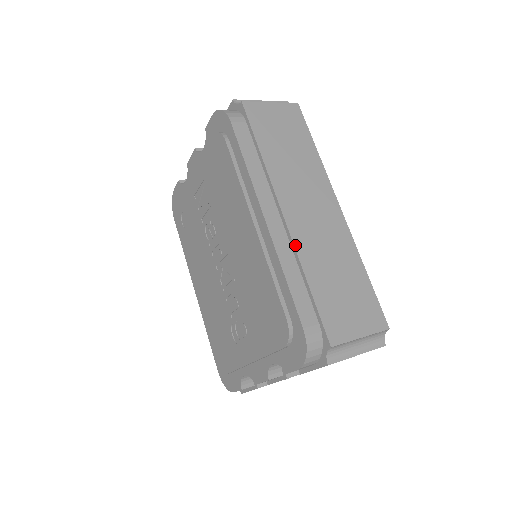
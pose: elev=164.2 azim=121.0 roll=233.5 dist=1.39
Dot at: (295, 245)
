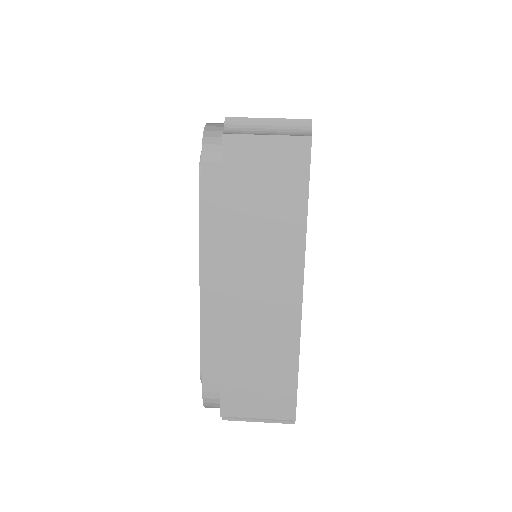
Dot at: (222, 322)
